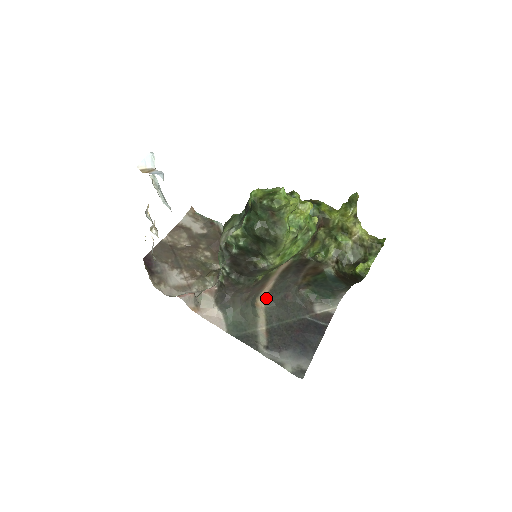
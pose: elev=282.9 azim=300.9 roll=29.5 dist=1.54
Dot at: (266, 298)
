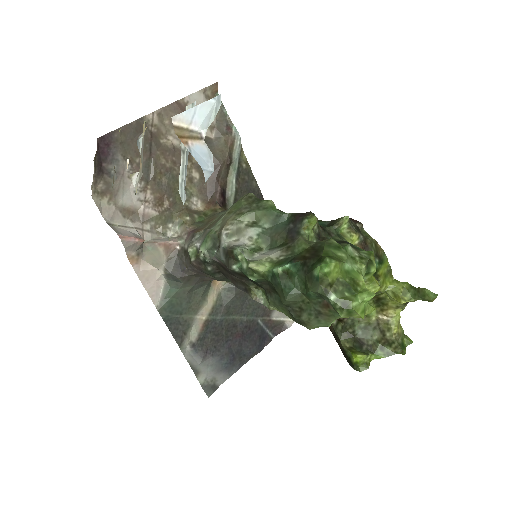
Dot at: occluded
